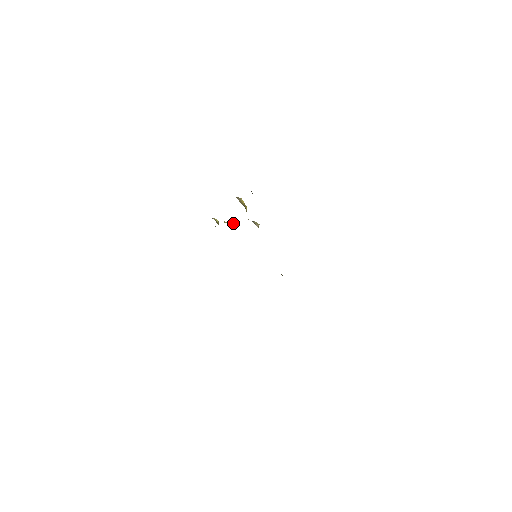
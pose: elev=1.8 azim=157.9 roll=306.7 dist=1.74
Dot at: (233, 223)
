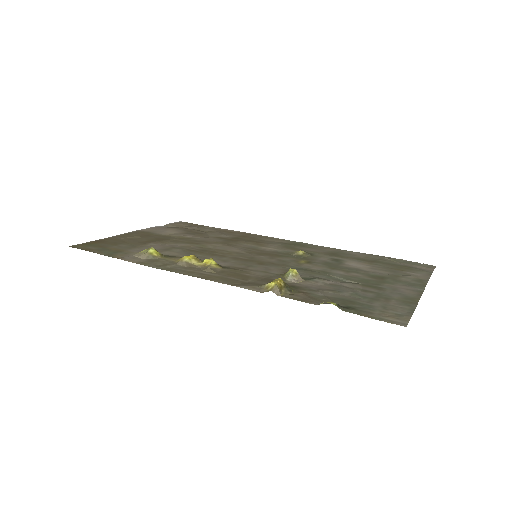
Dot at: (215, 263)
